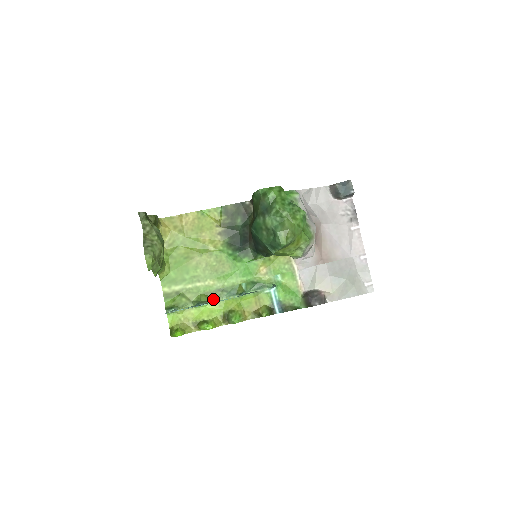
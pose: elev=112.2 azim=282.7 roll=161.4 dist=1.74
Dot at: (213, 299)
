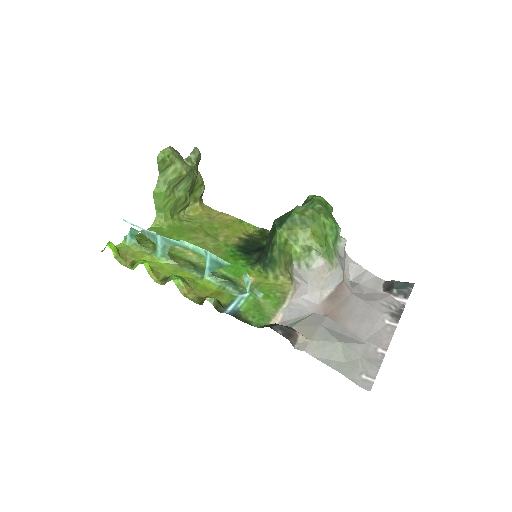
Dot at: (176, 262)
